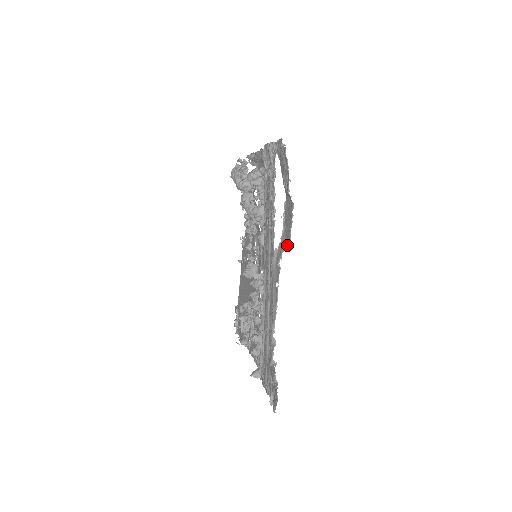
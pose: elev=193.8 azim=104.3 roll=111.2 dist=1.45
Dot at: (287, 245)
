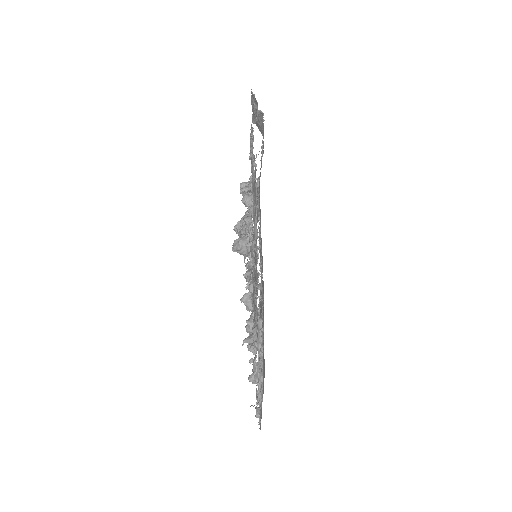
Dot at: (262, 146)
